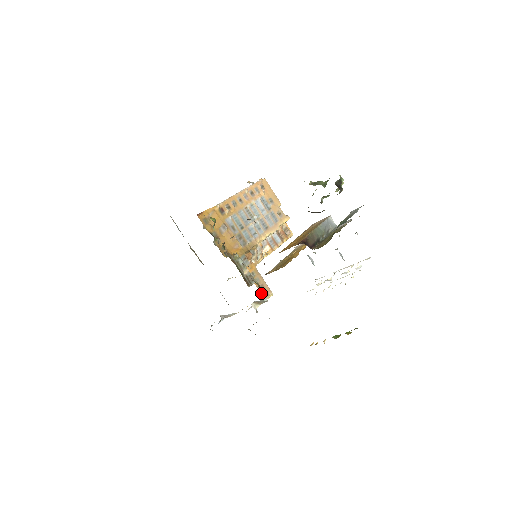
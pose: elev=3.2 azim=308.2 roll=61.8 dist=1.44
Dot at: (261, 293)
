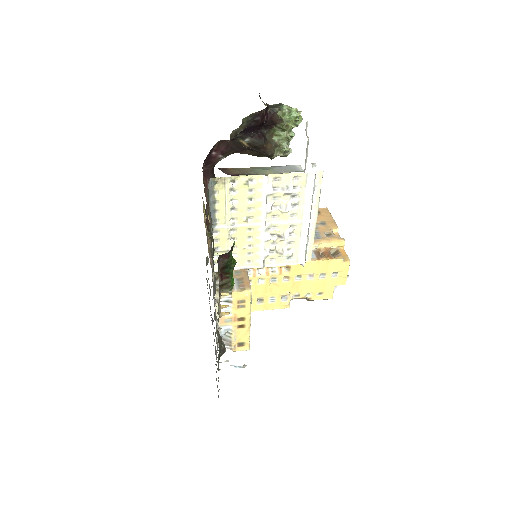
Dot at: occluded
